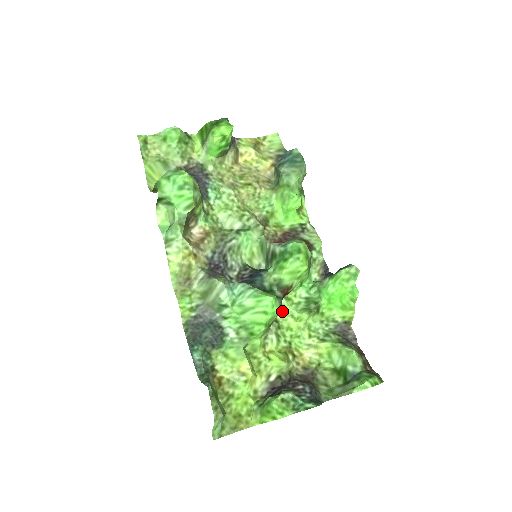
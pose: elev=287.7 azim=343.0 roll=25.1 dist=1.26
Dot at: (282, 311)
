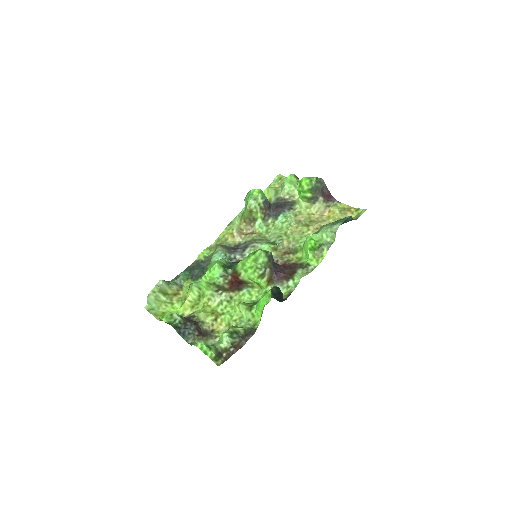
Dot at: (240, 296)
